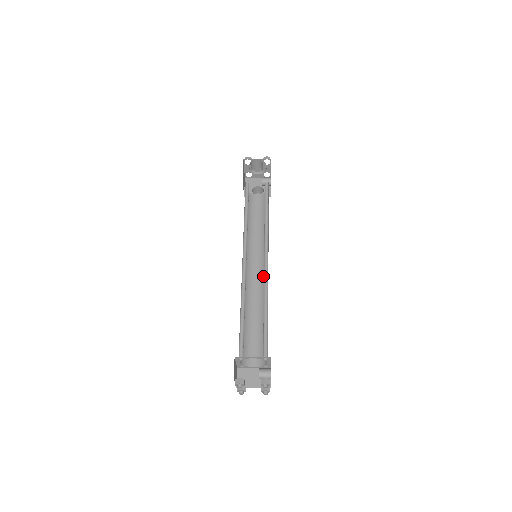
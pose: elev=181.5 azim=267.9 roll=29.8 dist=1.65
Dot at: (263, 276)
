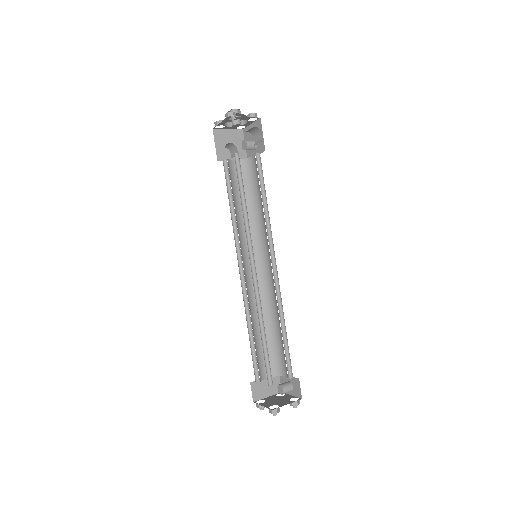
Dot at: (260, 275)
